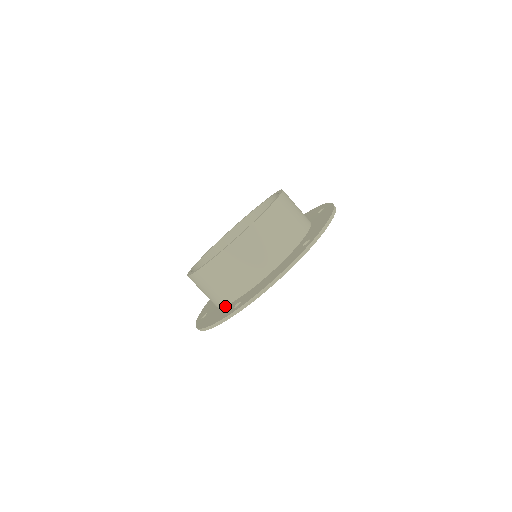
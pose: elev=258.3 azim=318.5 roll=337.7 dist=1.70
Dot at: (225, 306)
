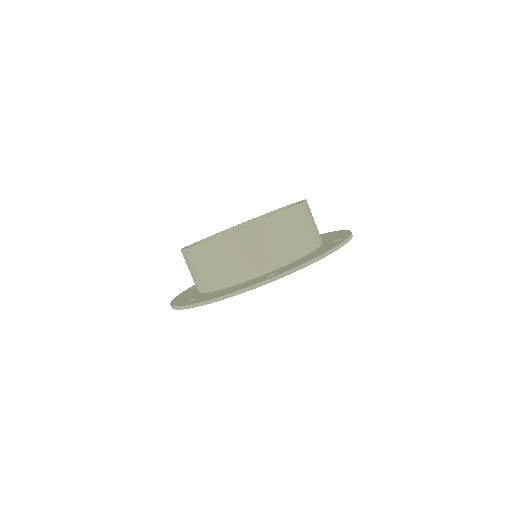
Dot at: (197, 292)
